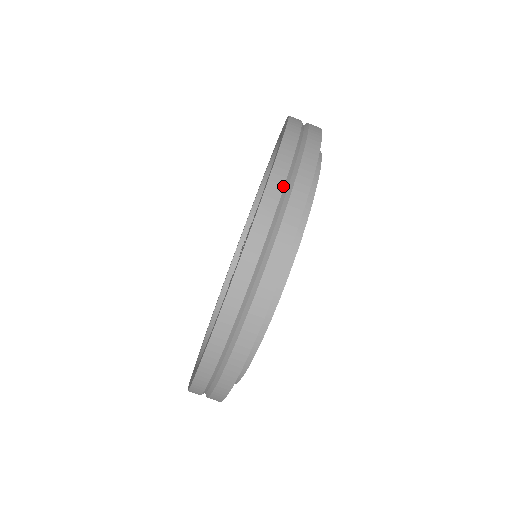
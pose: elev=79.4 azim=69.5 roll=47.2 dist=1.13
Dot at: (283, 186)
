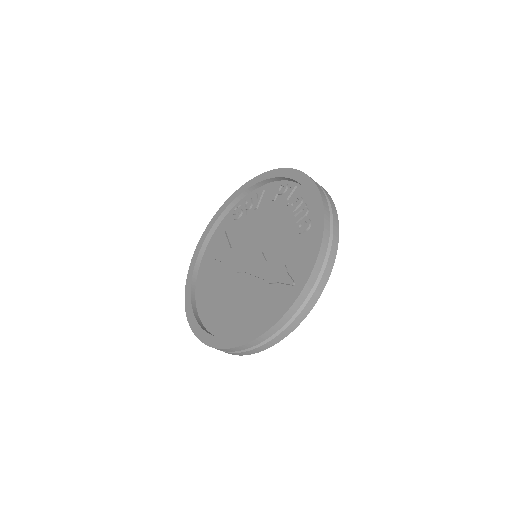
Dot at: (309, 293)
